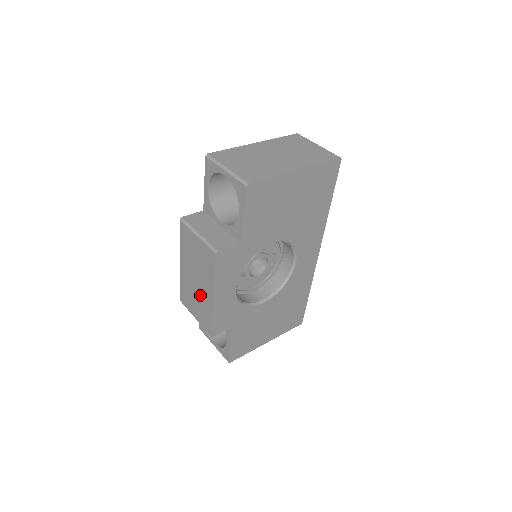
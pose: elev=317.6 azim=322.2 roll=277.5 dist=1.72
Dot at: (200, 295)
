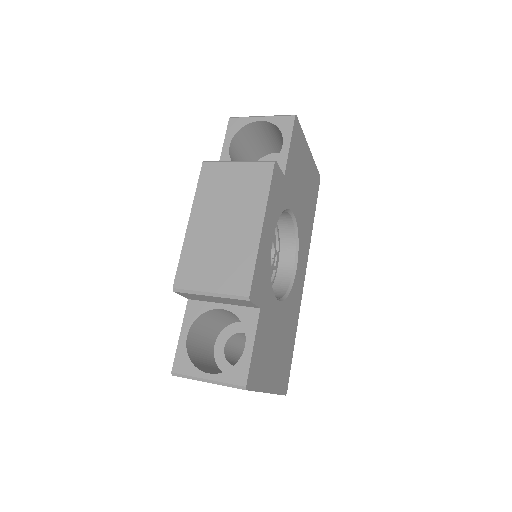
Dot at: (231, 241)
